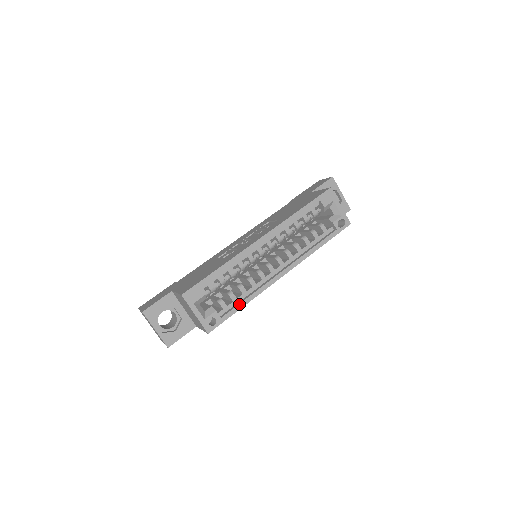
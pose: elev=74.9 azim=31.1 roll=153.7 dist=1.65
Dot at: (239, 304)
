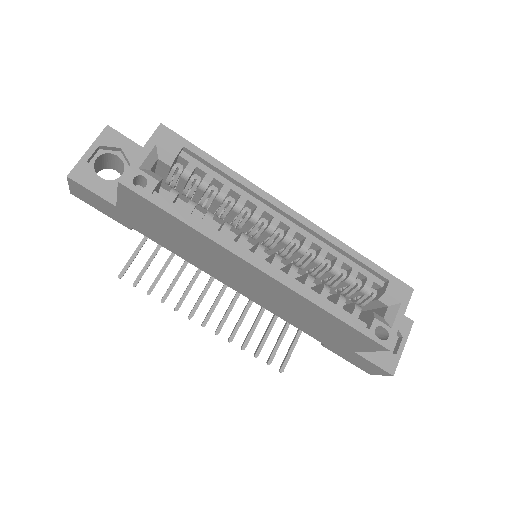
Dot at: (185, 214)
